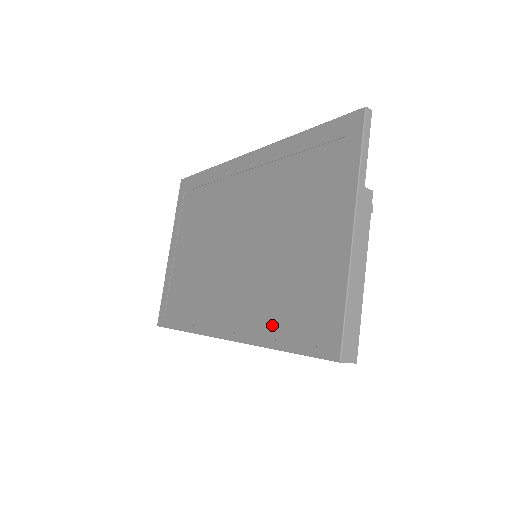
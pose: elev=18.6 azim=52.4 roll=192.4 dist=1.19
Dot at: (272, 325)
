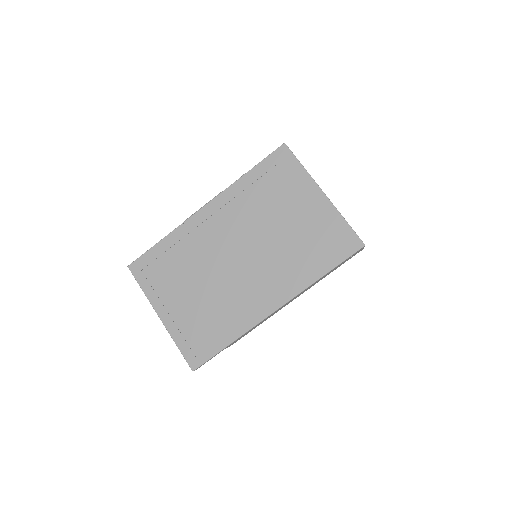
Dot at: (310, 269)
